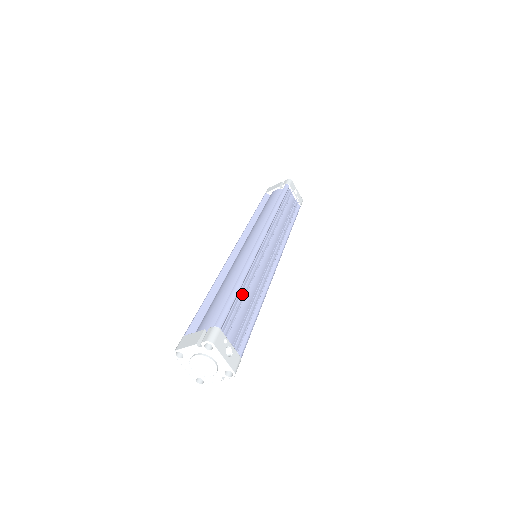
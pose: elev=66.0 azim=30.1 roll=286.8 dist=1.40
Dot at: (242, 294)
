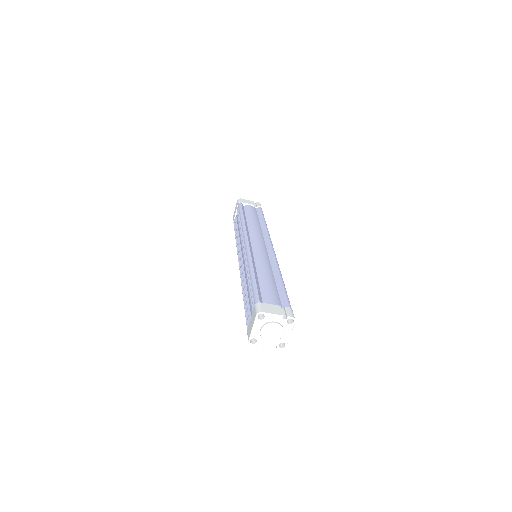
Dot at: occluded
